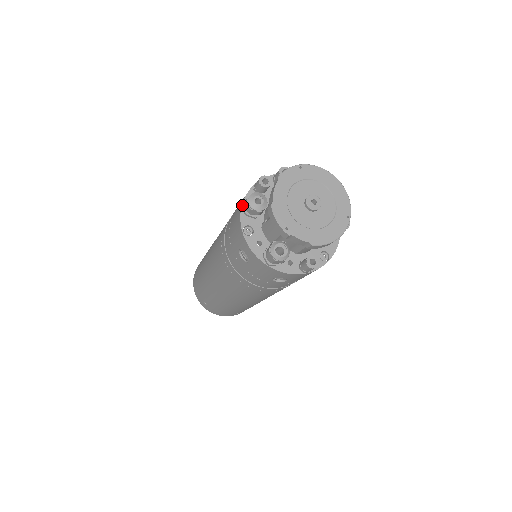
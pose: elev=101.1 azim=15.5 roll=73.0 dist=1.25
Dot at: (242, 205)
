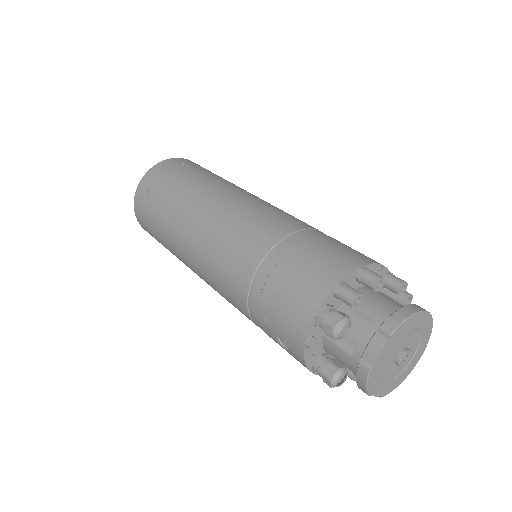
Dot at: (316, 316)
